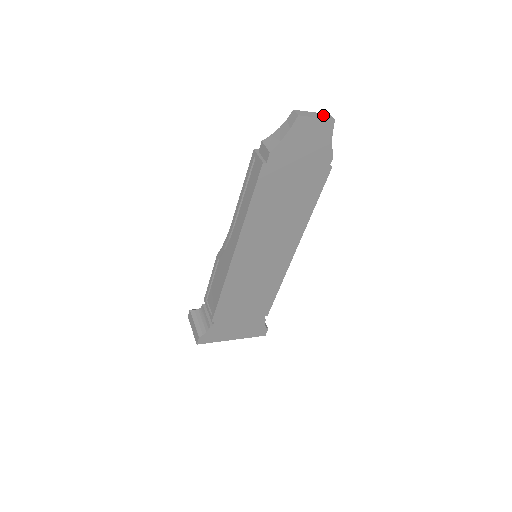
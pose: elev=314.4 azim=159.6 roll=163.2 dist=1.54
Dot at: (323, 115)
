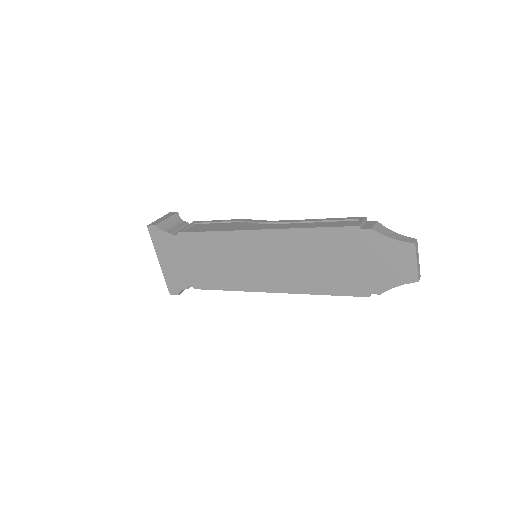
Dot at: (419, 269)
